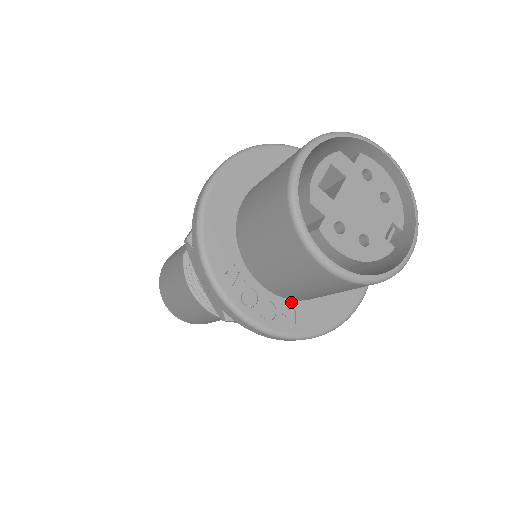
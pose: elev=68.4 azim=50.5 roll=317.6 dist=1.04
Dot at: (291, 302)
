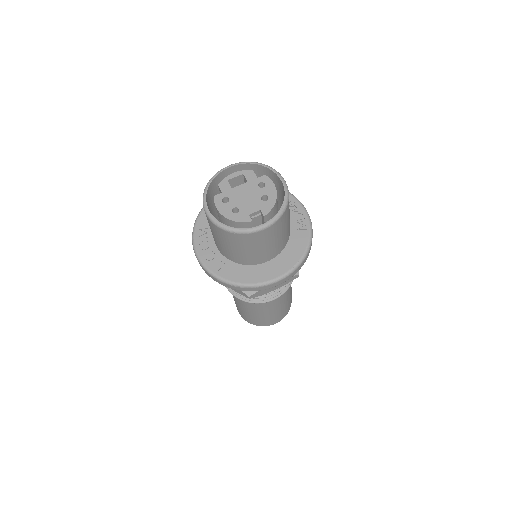
Dot at: (226, 259)
